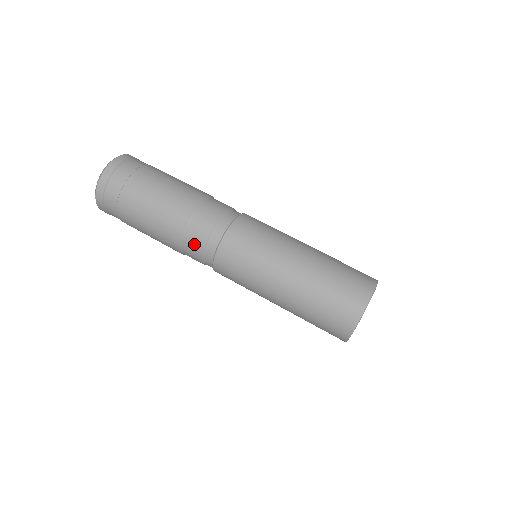
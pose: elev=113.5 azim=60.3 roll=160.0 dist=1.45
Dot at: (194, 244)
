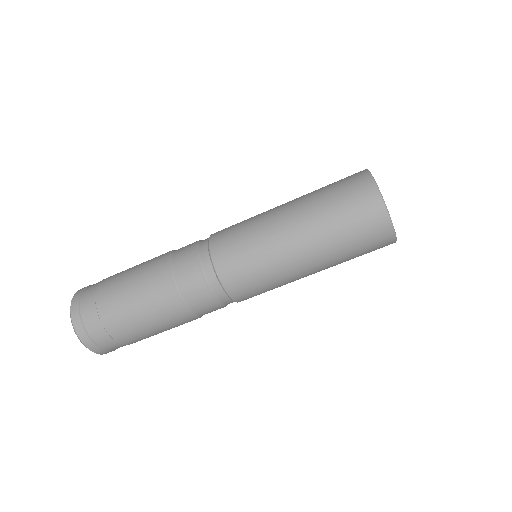
Dot at: (205, 306)
